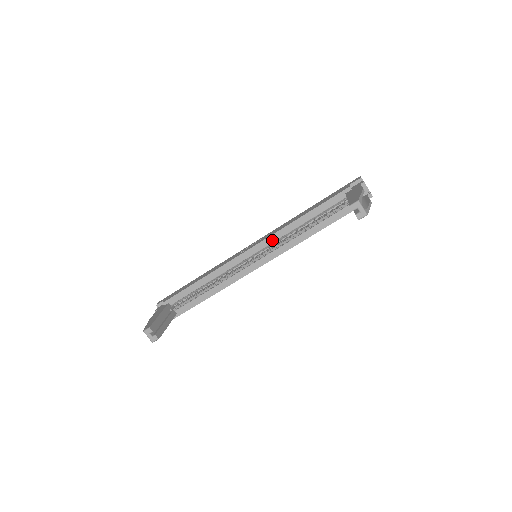
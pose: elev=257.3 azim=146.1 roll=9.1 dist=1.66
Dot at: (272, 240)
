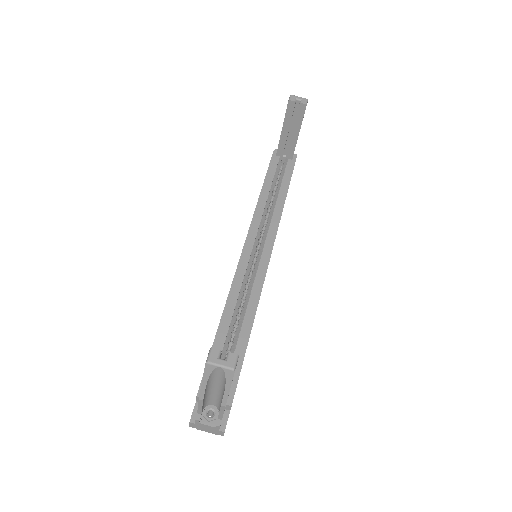
Dot at: (256, 225)
